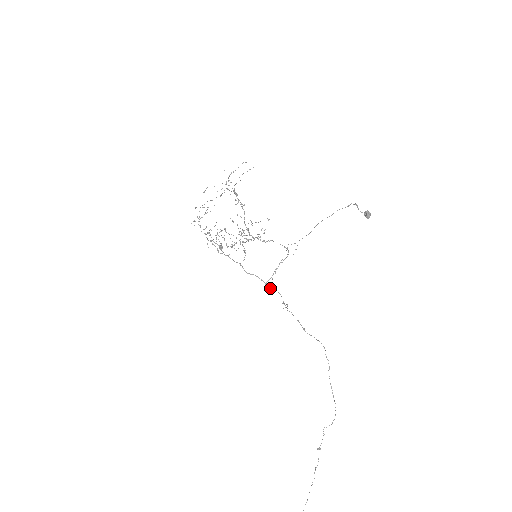
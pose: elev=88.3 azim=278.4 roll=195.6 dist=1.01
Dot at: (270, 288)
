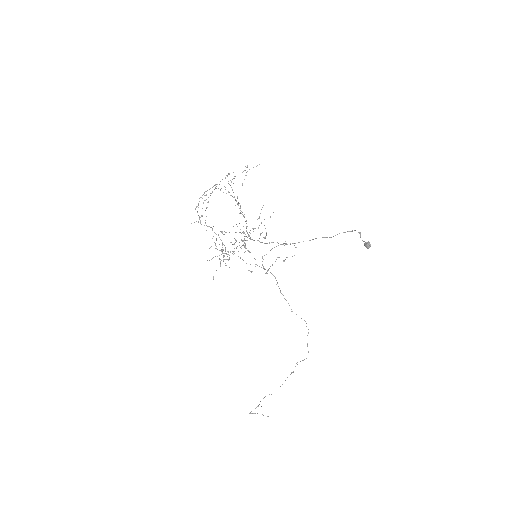
Dot at: occluded
